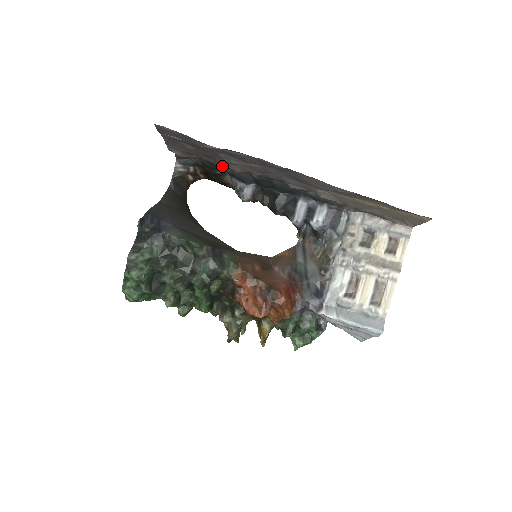
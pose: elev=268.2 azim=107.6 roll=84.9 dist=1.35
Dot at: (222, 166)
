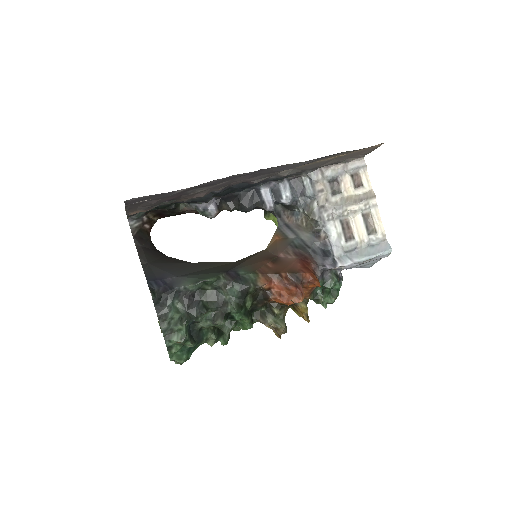
Dot at: (185, 200)
